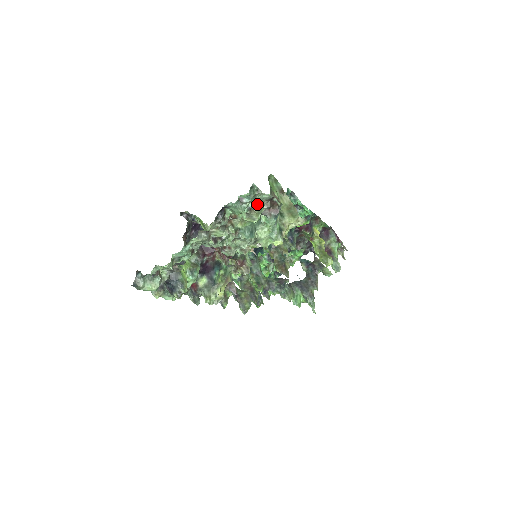
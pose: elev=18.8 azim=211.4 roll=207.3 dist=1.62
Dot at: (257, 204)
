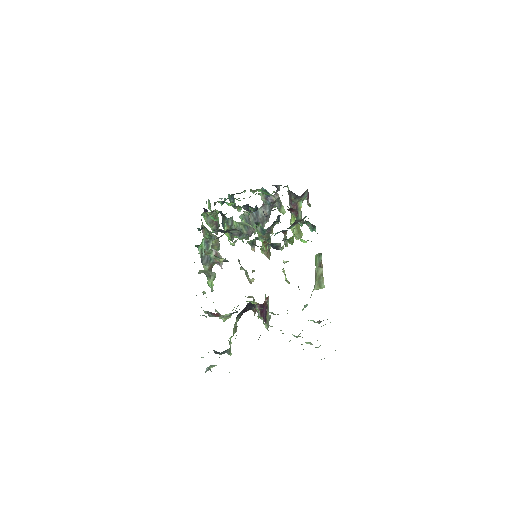
Dot at: occluded
